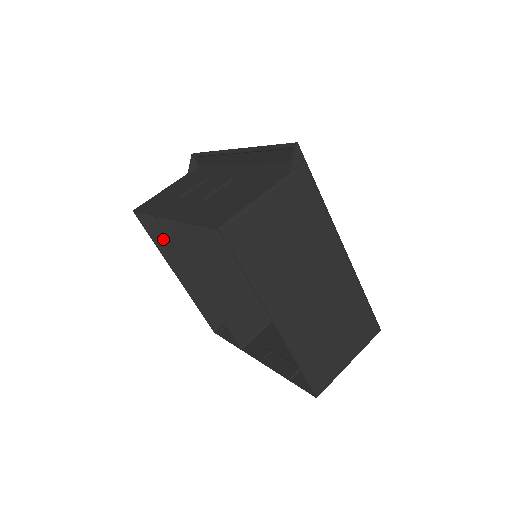
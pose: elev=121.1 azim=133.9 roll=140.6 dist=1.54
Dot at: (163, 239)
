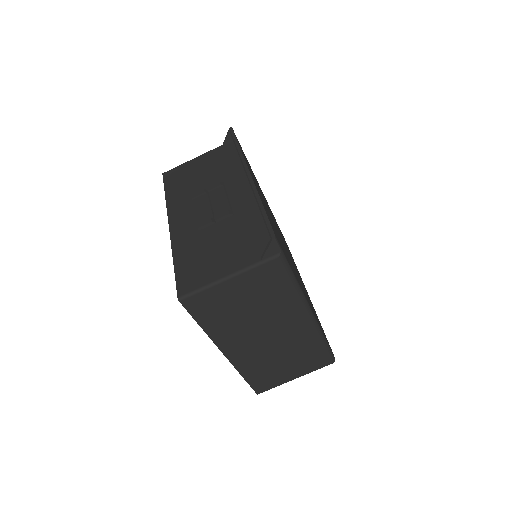
Dot at: occluded
